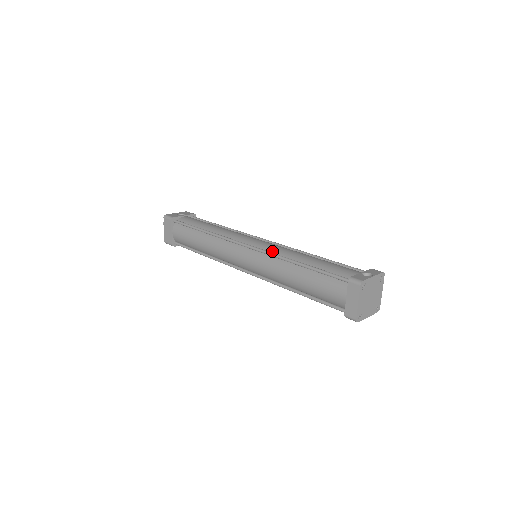
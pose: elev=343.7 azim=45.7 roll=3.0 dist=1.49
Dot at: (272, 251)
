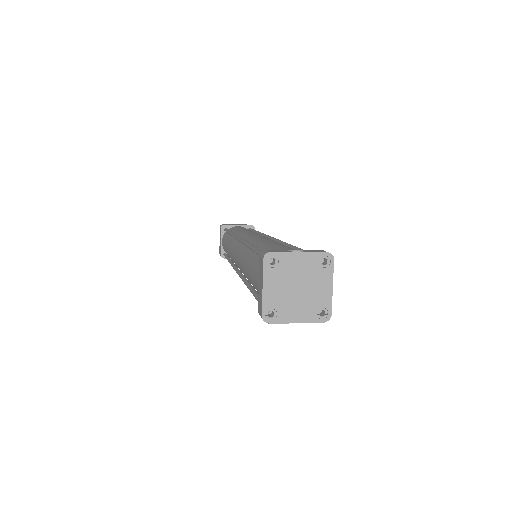
Dot at: (251, 241)
